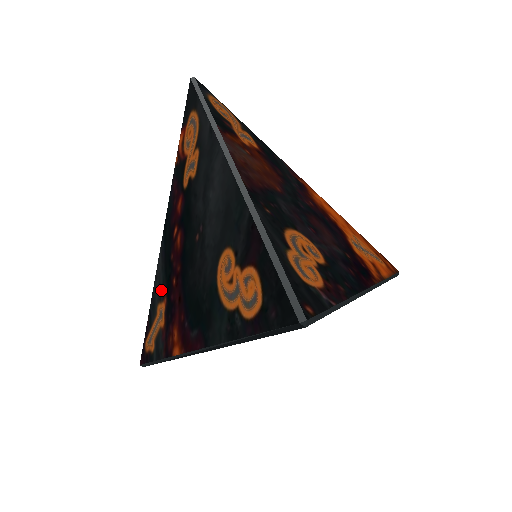
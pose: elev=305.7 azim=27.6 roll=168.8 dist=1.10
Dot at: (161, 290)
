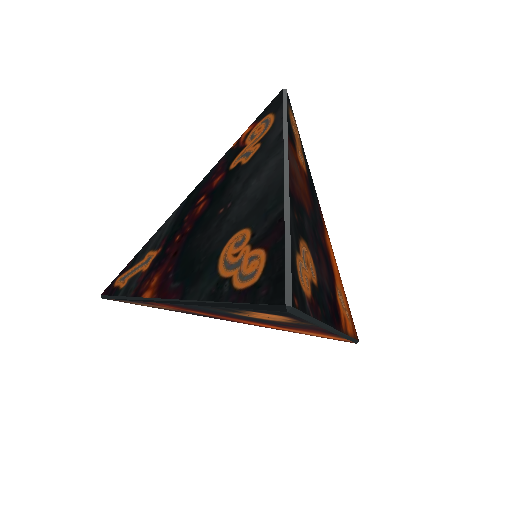
Dot at: (160, 241)
